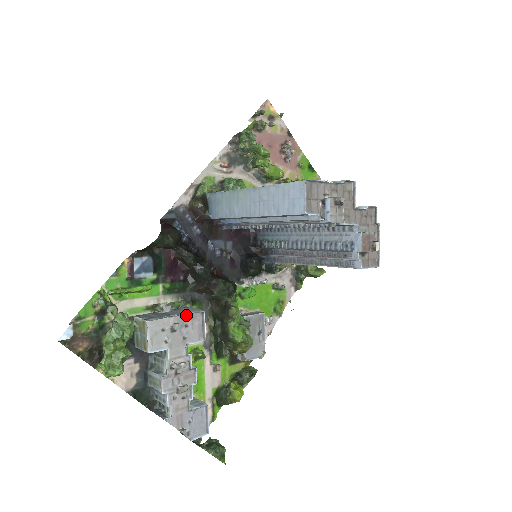
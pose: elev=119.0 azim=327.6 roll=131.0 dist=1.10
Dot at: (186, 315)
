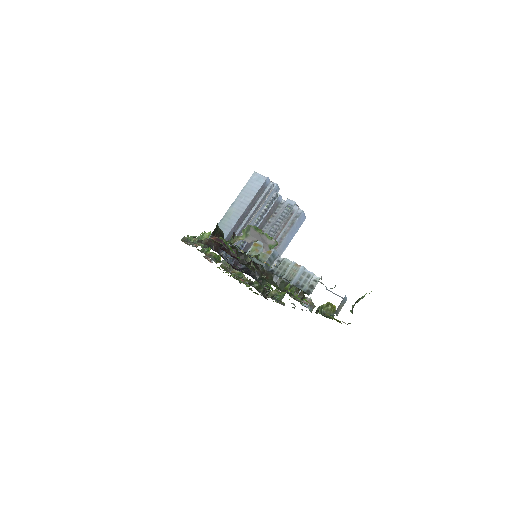
Dot at: occluded
